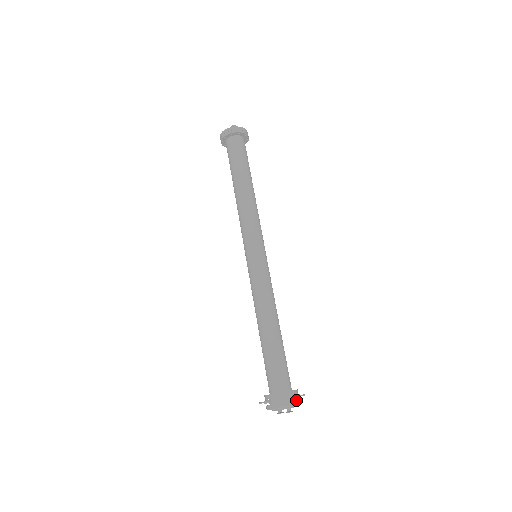
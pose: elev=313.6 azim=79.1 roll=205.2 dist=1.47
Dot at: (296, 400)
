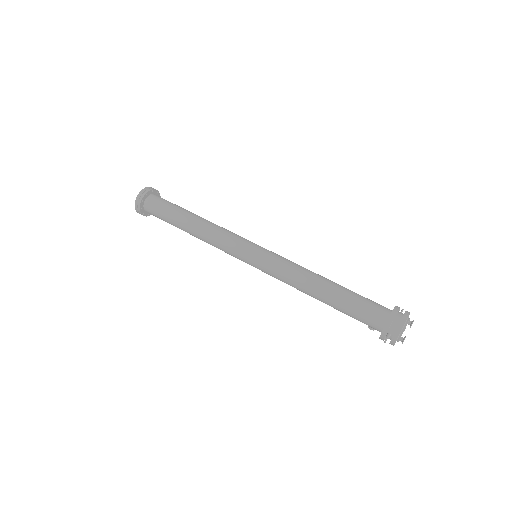
Dot at: occluded
